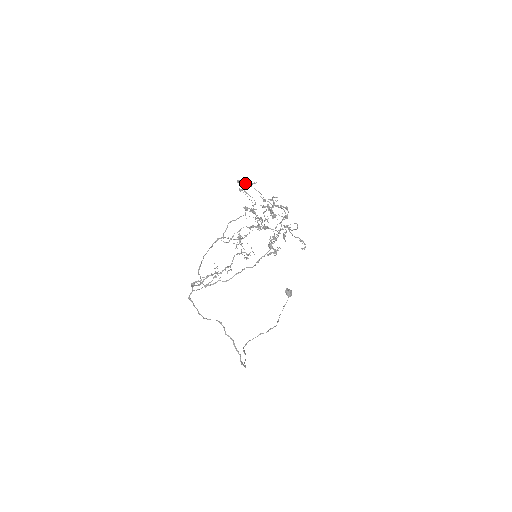
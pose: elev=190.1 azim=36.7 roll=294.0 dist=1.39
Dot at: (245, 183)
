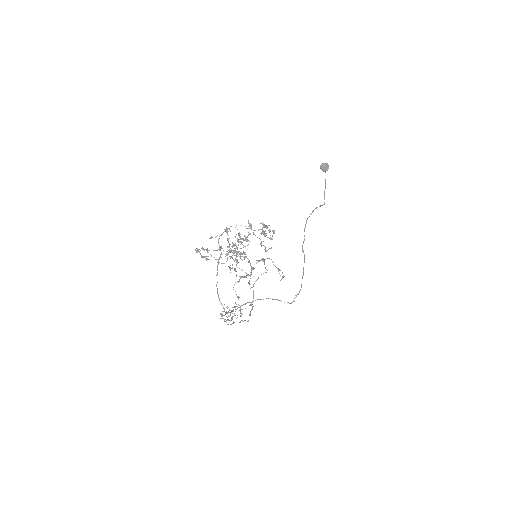
Dot at: occluded
